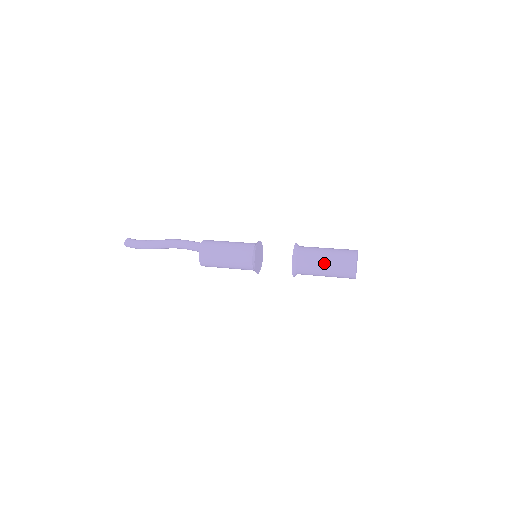
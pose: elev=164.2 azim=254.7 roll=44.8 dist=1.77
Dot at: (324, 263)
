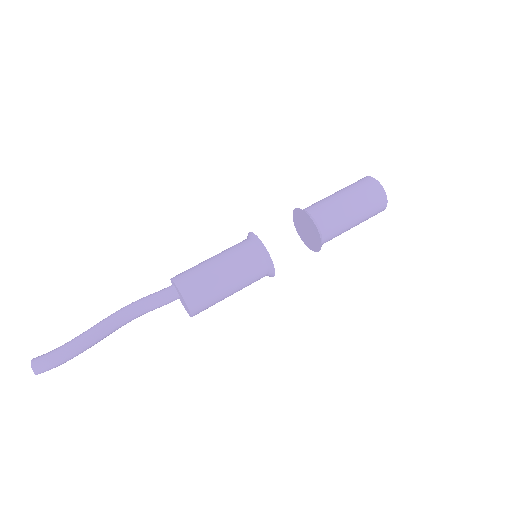
Dot at: (349, 205)
